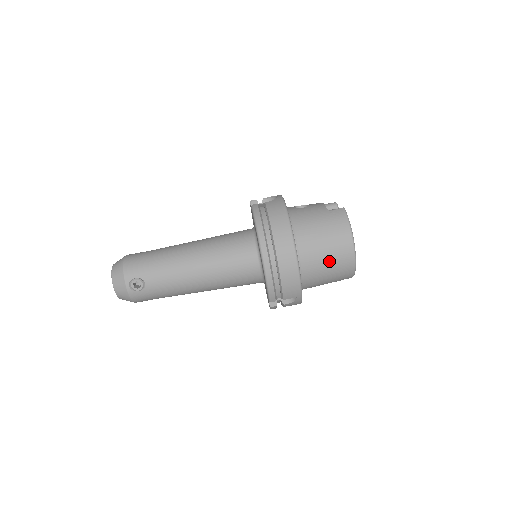
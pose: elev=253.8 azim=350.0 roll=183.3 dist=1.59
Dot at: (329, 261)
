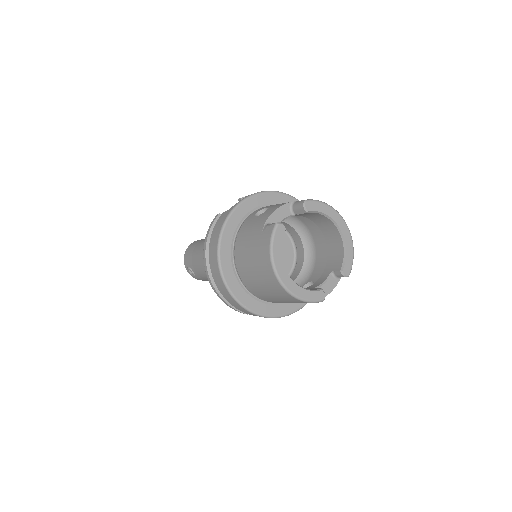
Dot at: (266, 289)
